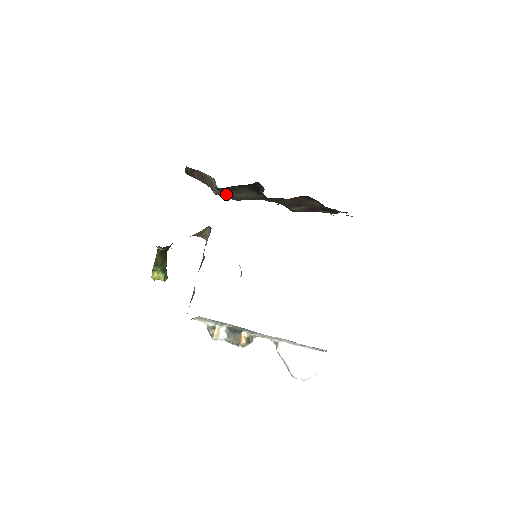
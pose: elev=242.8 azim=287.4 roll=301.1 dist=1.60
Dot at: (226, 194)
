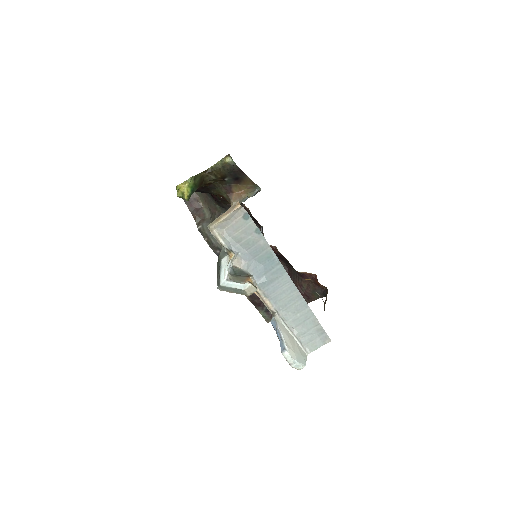
Dot at: occluded
